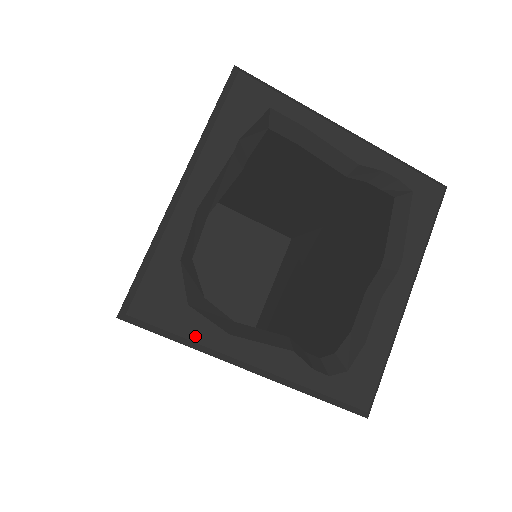
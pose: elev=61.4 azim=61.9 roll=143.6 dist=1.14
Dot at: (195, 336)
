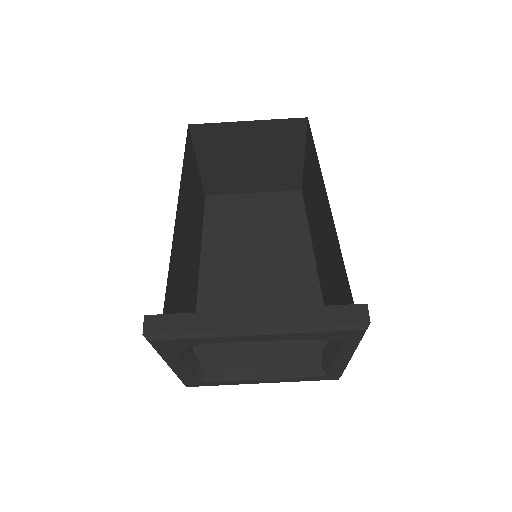
Dot at: (165, 355)
